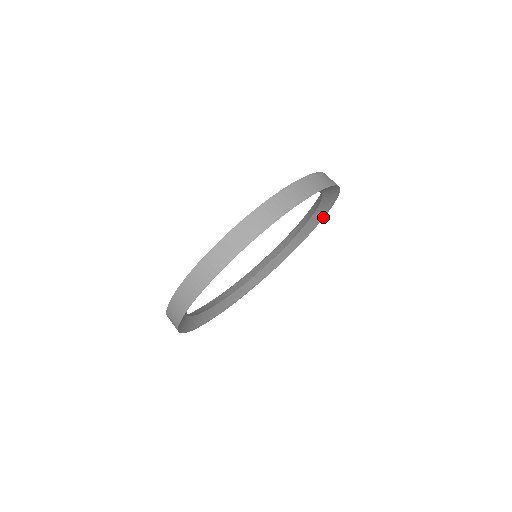
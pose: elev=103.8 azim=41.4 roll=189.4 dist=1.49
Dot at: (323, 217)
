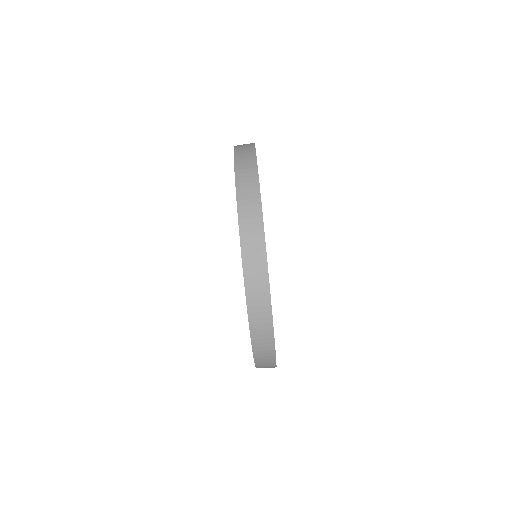
Dot at: occluded
